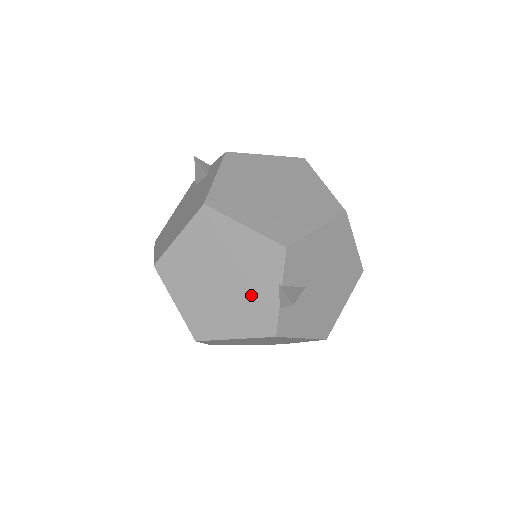
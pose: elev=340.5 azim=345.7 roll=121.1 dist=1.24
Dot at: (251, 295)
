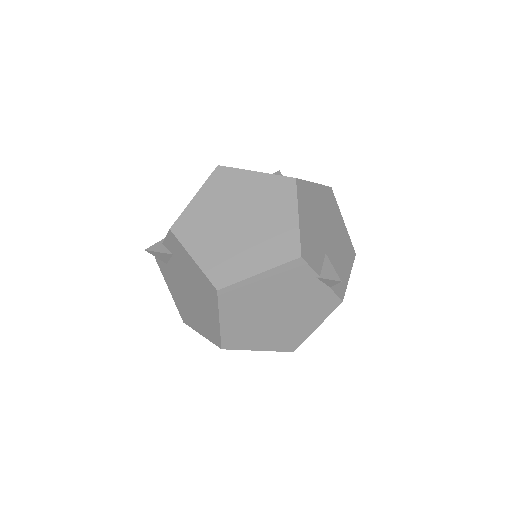
Dot at: (304, 300)
